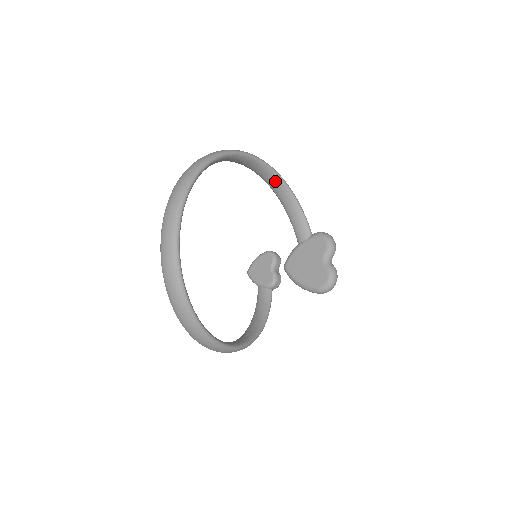
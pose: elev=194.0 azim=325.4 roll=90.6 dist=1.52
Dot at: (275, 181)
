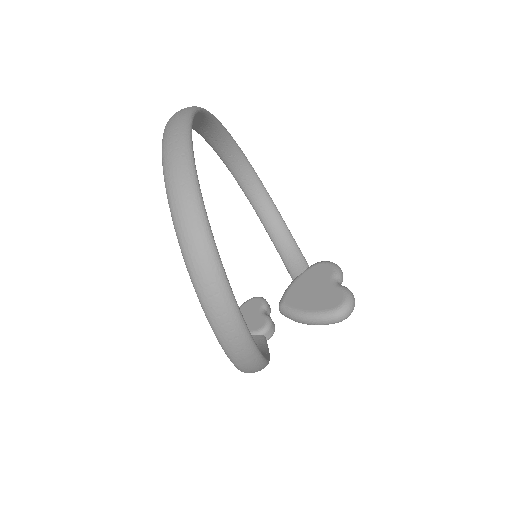
Dot at: (265, 202)
